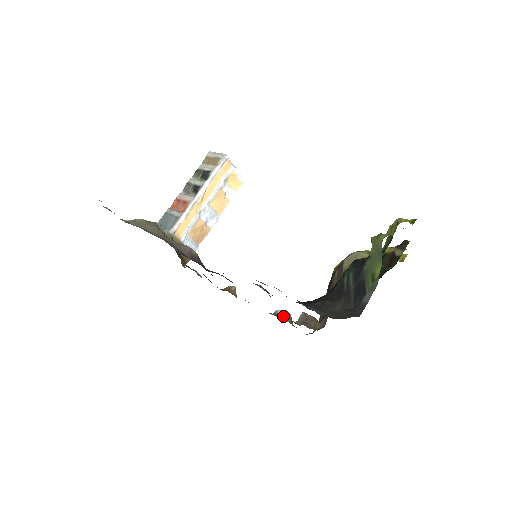
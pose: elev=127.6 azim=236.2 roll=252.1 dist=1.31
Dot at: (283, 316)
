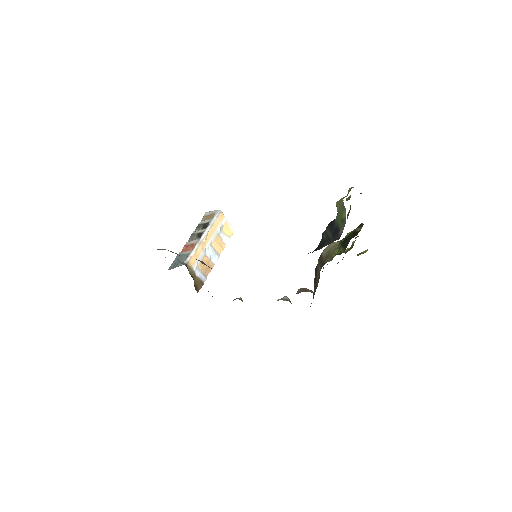
Dot at: (284, 299)
